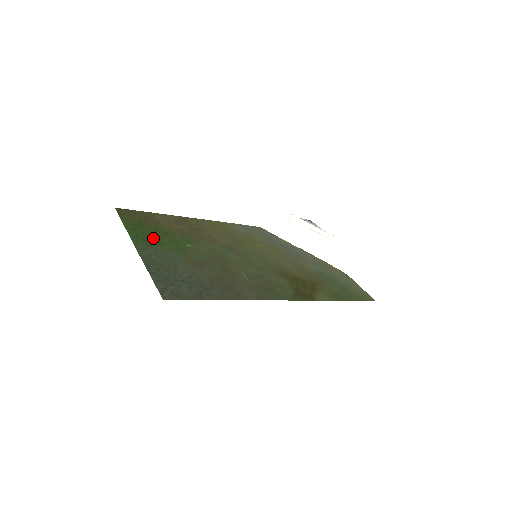
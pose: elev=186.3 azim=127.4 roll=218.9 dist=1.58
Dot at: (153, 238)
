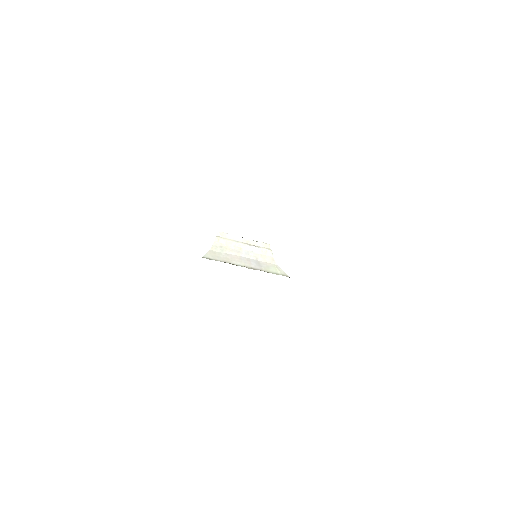
Dot at: occluded
